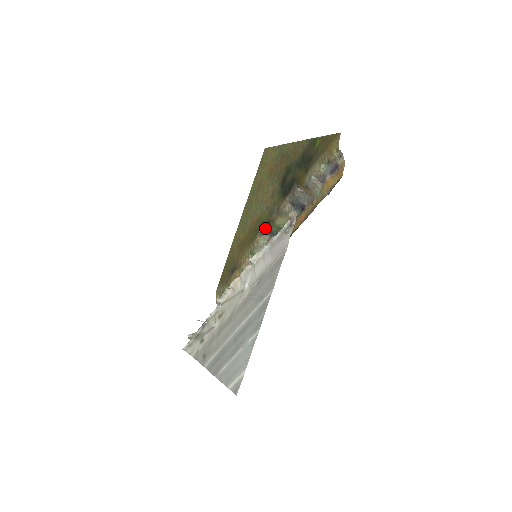
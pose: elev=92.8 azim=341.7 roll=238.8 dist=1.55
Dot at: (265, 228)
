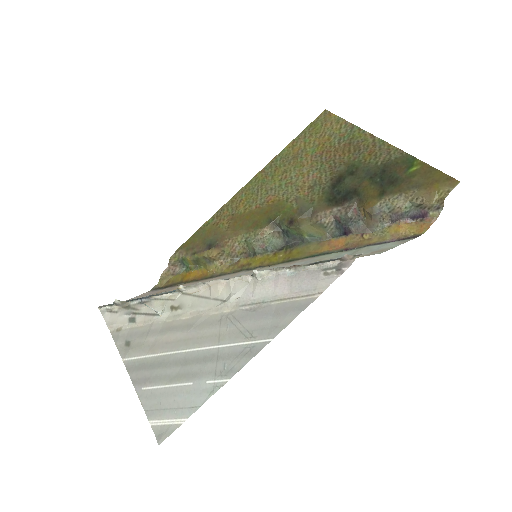
Dot at: (282, 223)
